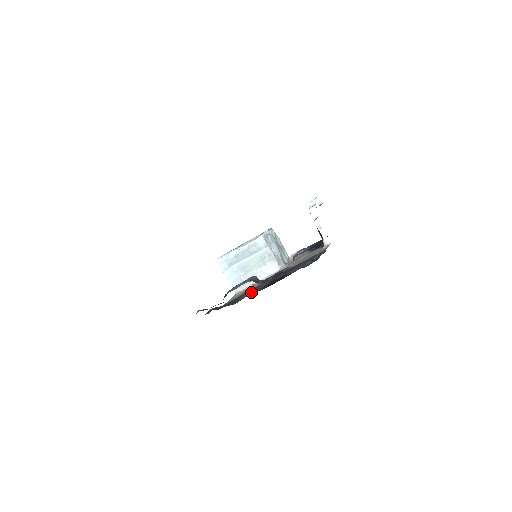
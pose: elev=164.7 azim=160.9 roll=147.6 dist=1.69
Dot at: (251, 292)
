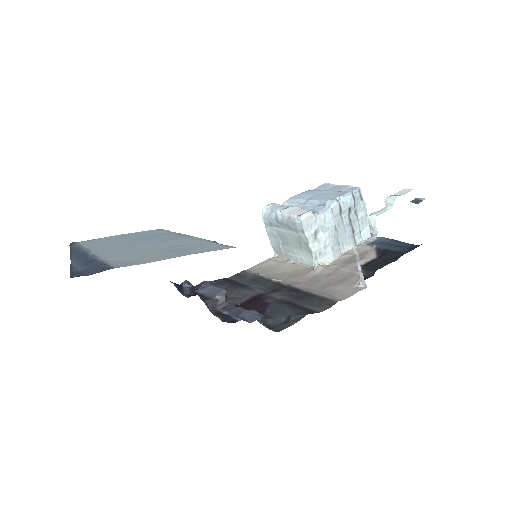
Dot at: (241, 292)
